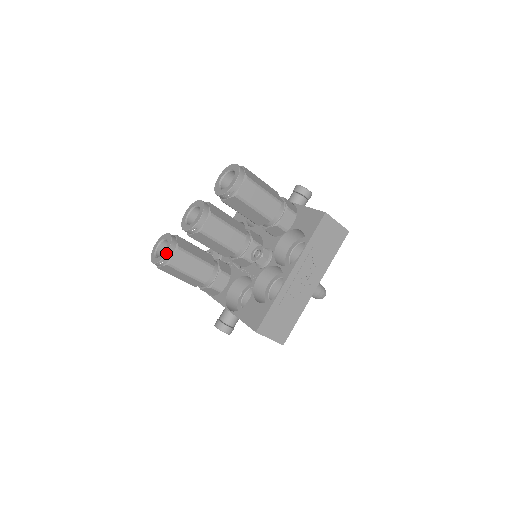
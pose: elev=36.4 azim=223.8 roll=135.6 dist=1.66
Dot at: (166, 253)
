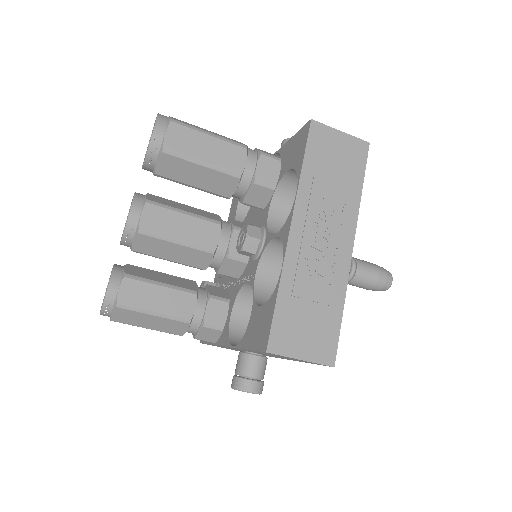
Dot at: (107, 288)
